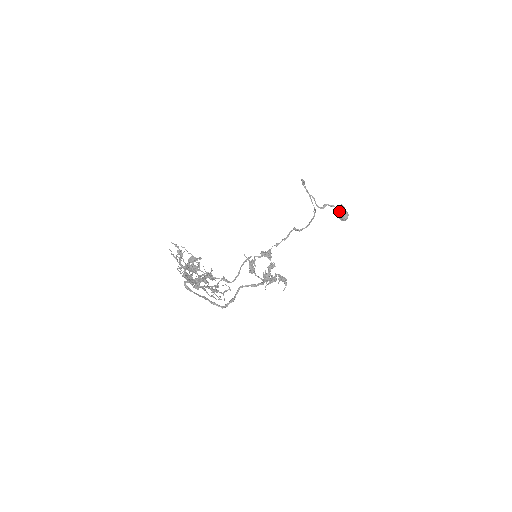
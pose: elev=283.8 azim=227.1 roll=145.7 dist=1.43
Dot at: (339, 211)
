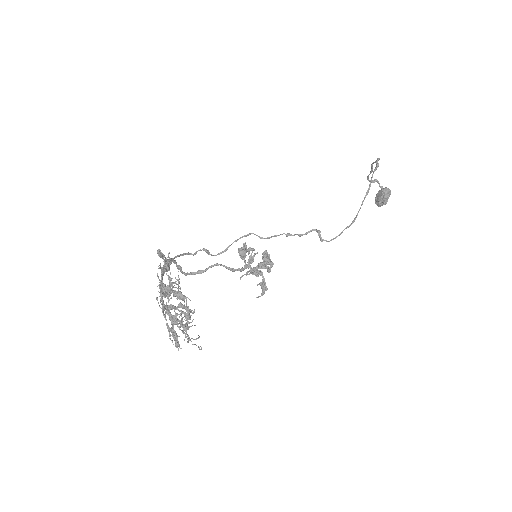
Dot at: (382, 196)
